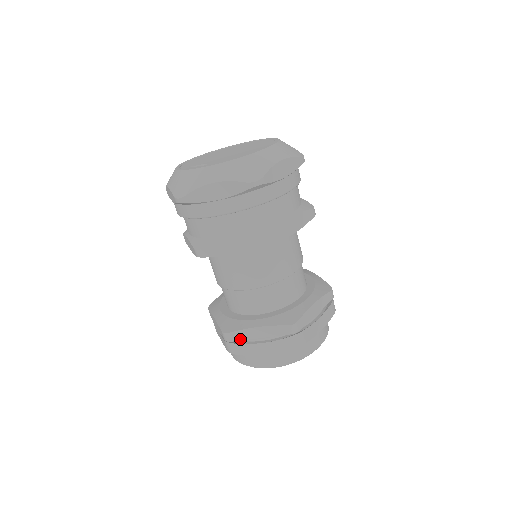
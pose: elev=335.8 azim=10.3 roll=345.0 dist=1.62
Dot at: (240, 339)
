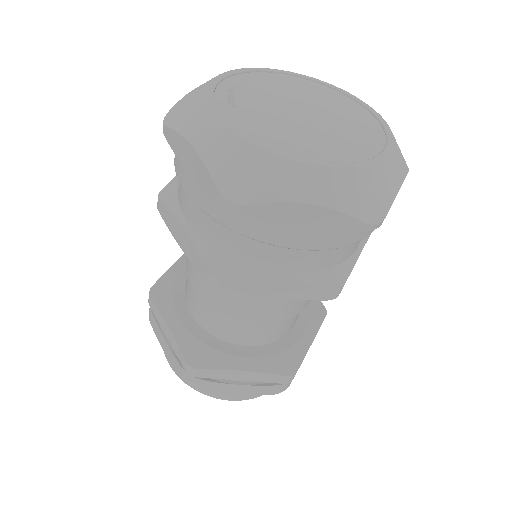
Dot at: (155, 313)
